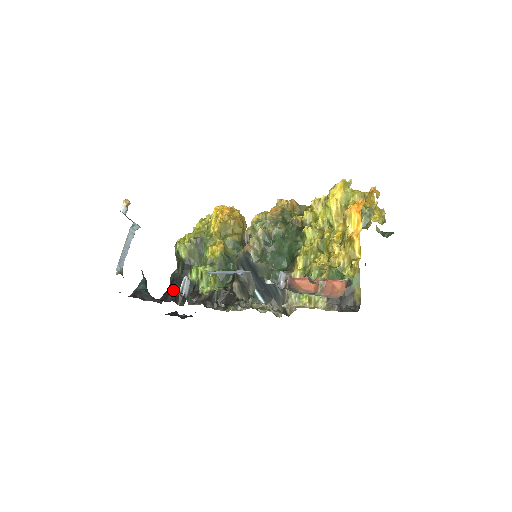
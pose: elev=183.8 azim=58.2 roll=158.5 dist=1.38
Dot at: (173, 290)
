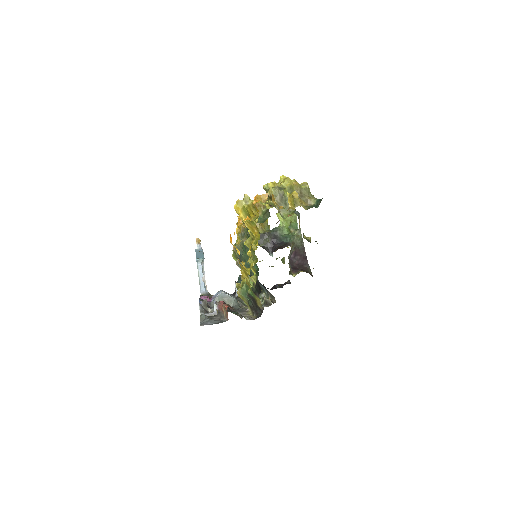
Dot at: occluded
